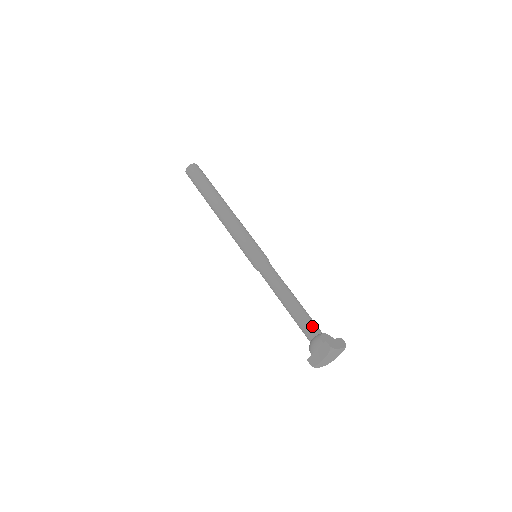
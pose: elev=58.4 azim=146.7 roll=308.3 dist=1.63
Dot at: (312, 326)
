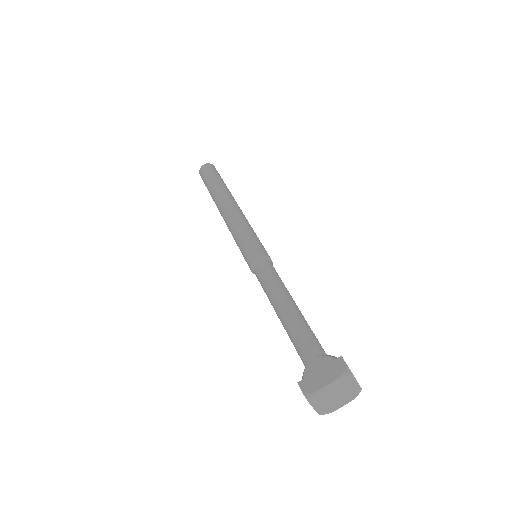
Dot at: (301, 350)
